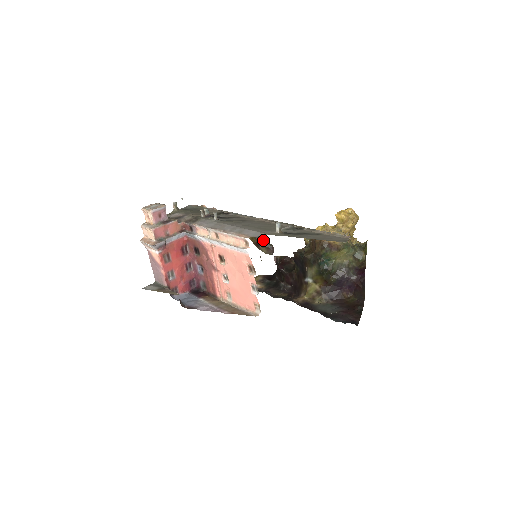
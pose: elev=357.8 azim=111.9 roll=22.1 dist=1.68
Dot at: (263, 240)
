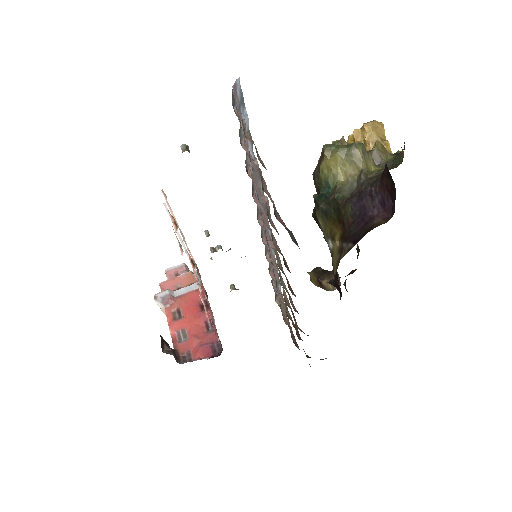
Dot at: (323, 271)
